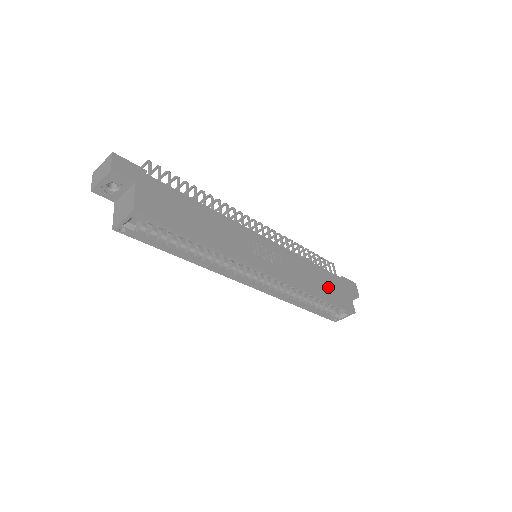
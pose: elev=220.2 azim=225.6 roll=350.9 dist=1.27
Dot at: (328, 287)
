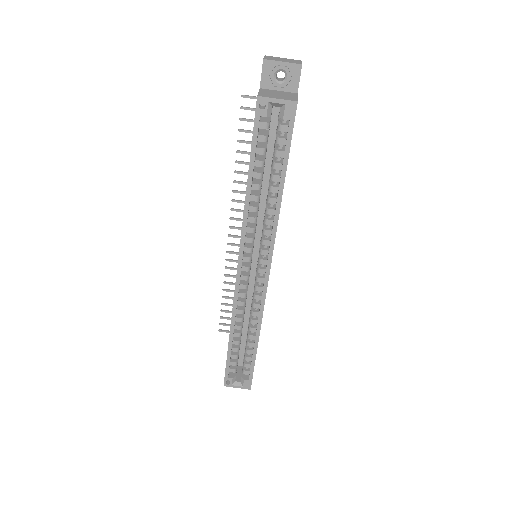
Dot at: occluded
